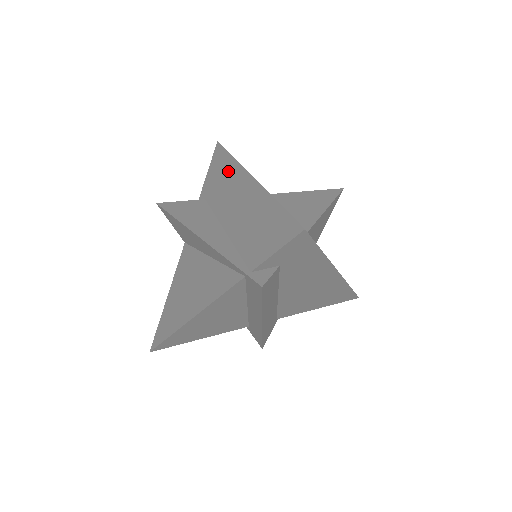
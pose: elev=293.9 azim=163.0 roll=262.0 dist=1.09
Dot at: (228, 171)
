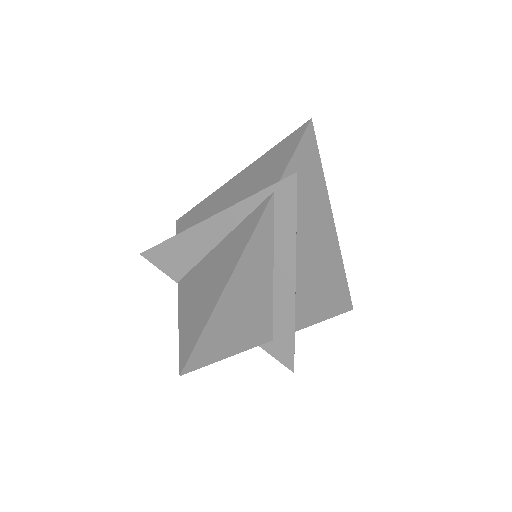
Dot at: (203, 207)
